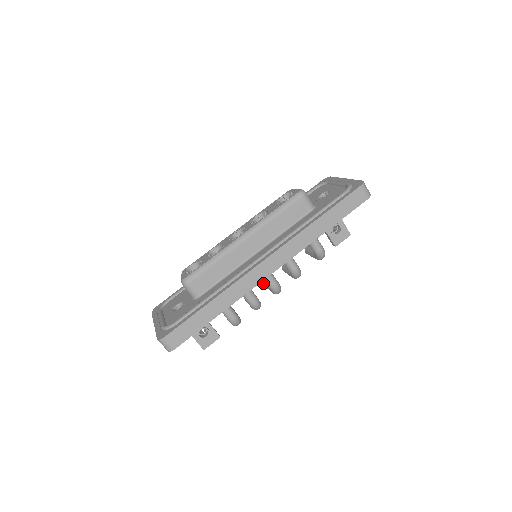
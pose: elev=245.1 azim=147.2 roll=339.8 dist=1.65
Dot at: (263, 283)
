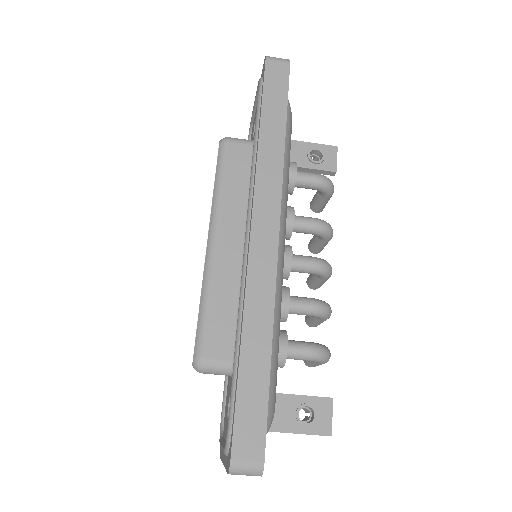
Dot at: (310, 288)
